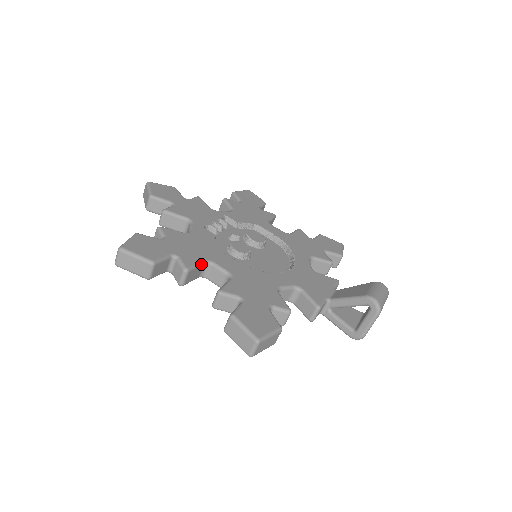
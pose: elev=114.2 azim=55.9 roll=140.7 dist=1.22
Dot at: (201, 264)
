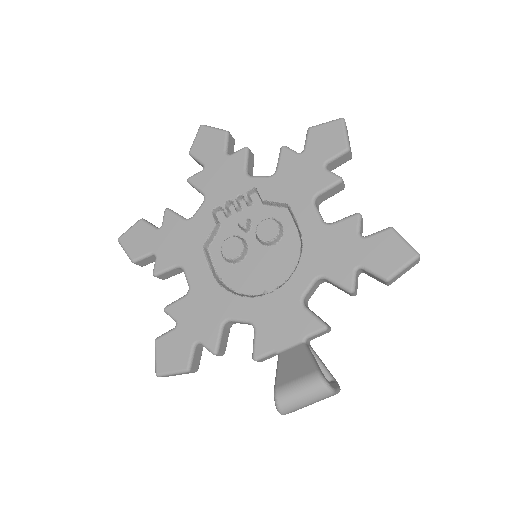
Dot at: (173, 268)
